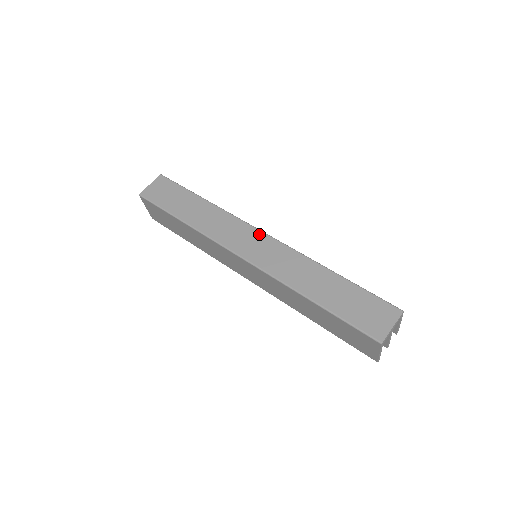
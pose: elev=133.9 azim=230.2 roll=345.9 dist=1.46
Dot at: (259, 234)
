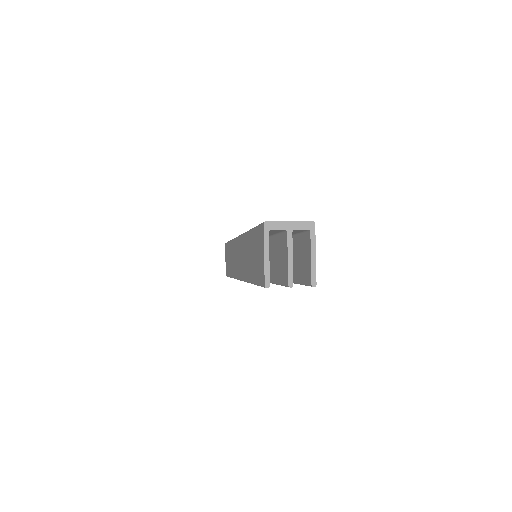
Dot at: occluded
